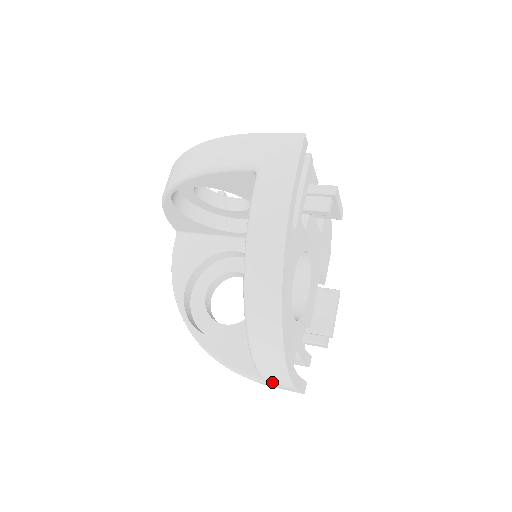
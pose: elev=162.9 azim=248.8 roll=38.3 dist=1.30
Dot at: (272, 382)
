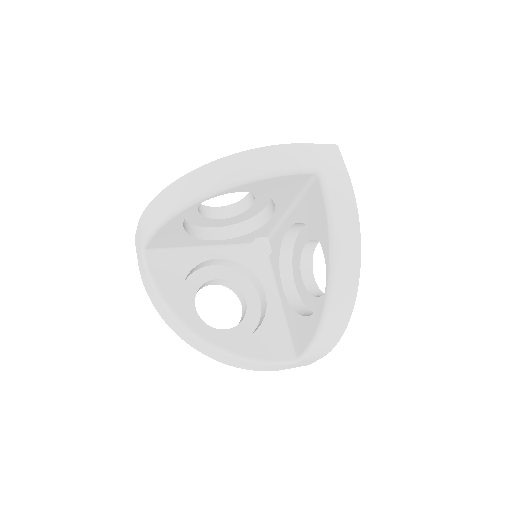
Dot at: (312, 356)
